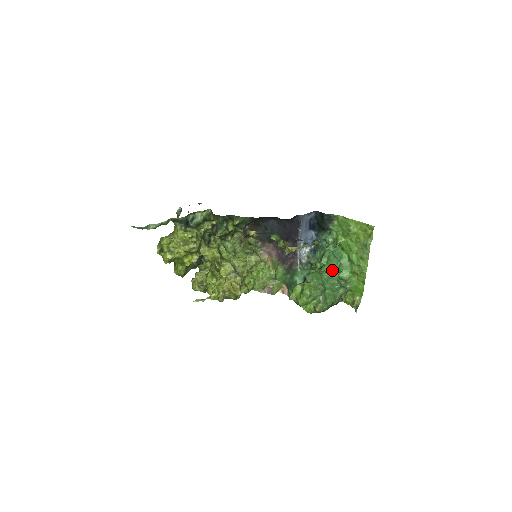
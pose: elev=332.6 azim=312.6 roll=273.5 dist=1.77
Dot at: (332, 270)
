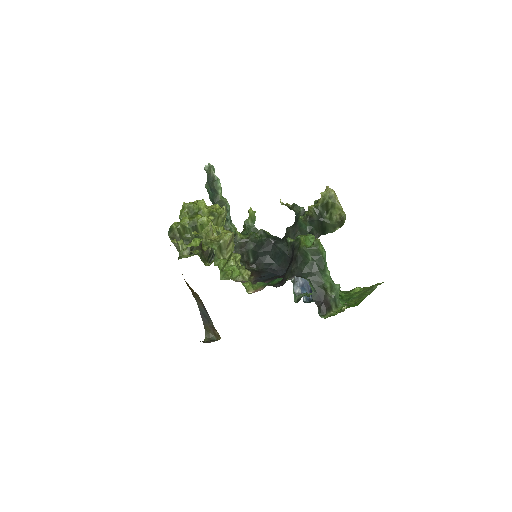
Dot at: occluded
